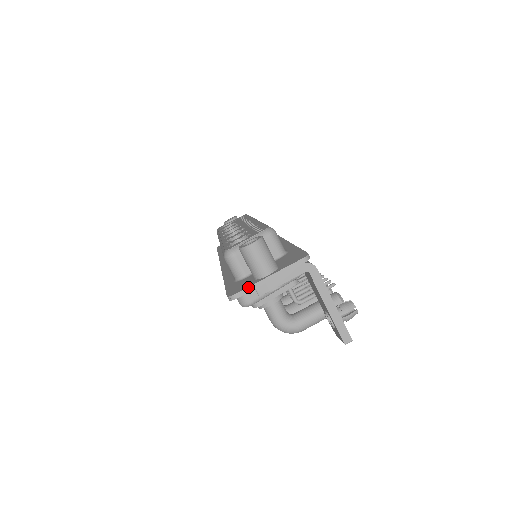
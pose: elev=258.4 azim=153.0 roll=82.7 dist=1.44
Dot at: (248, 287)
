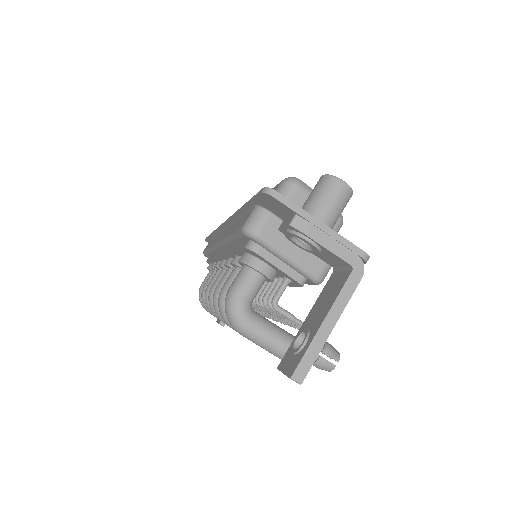
Dot at: occluded
